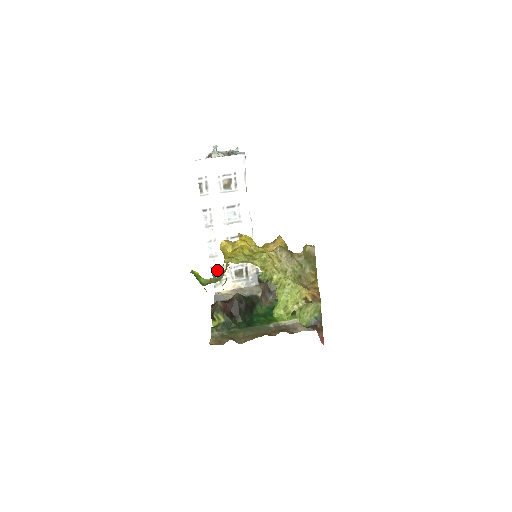
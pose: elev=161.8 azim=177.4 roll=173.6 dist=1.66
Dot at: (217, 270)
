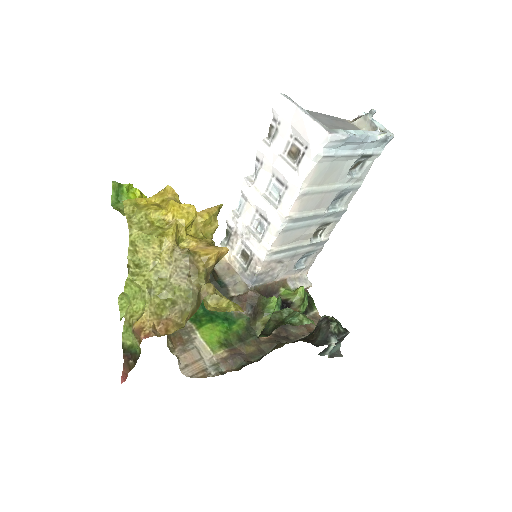
Dot at: (231, 230)
